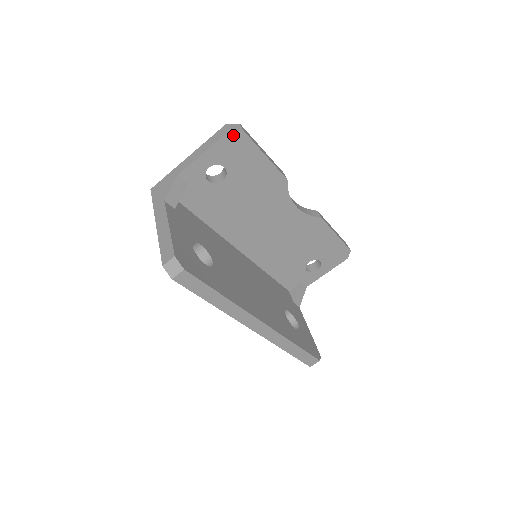
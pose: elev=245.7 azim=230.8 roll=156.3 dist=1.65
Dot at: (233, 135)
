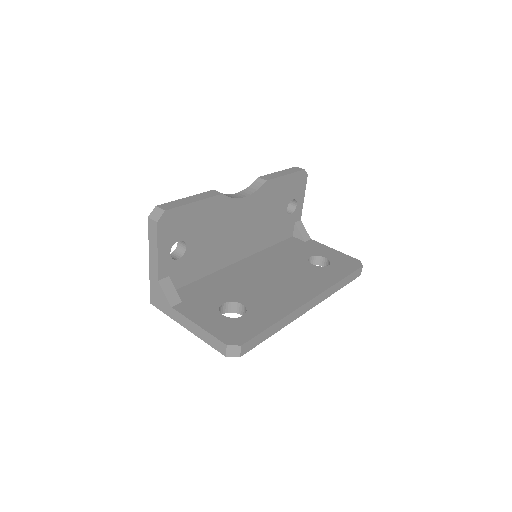
Dot at: (162, 221)
